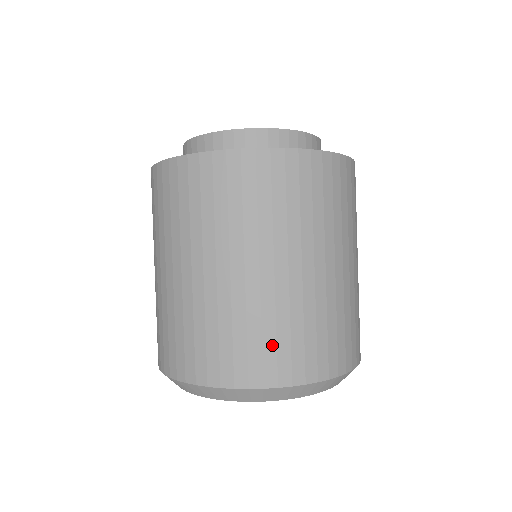
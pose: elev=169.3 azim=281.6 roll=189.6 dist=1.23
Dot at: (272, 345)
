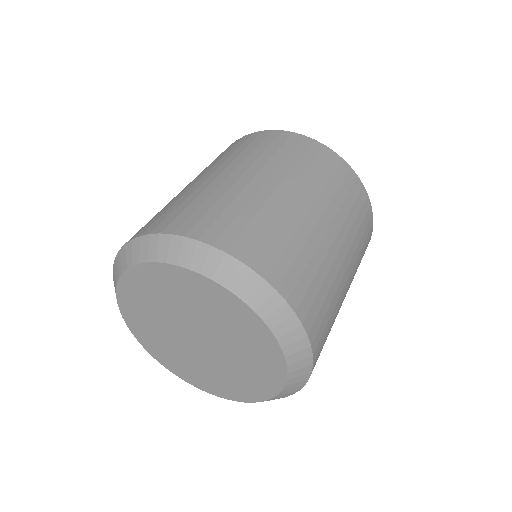
Dot at: (180, 210)
